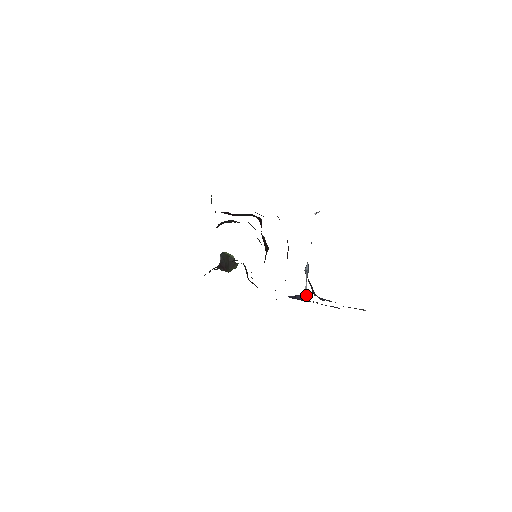
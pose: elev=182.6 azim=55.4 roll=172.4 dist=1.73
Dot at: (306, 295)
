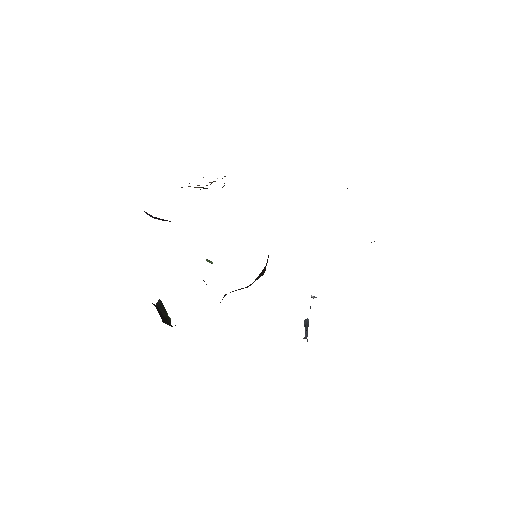
Dot at: (307, 341)
